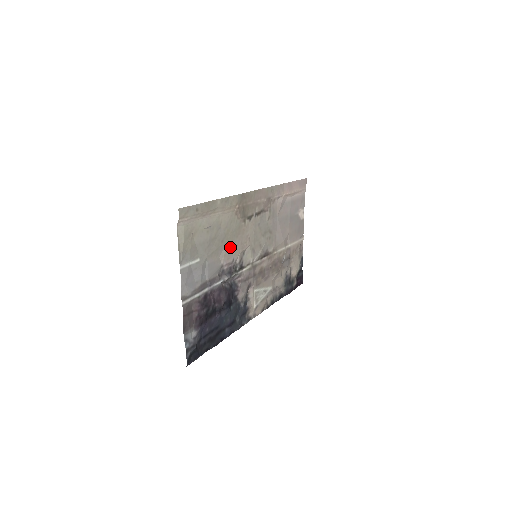
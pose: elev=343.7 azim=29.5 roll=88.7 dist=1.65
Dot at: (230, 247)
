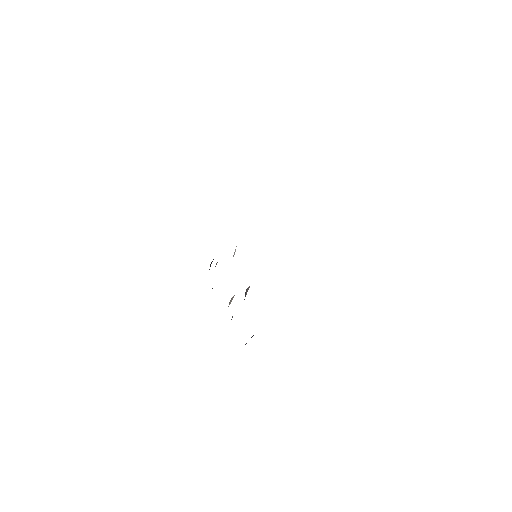
Dot at: occluded
